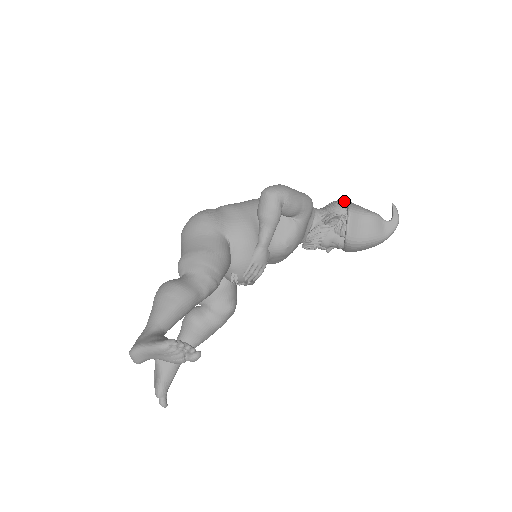
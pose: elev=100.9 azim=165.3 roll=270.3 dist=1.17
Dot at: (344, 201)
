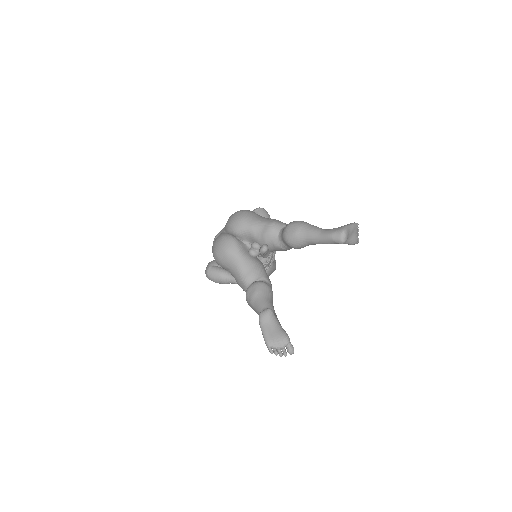
Dot at: occluded
